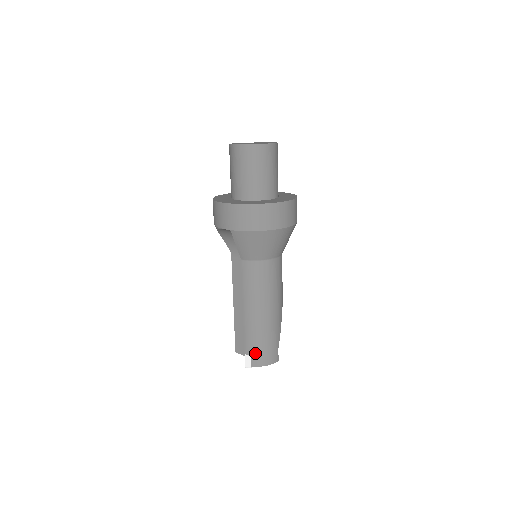
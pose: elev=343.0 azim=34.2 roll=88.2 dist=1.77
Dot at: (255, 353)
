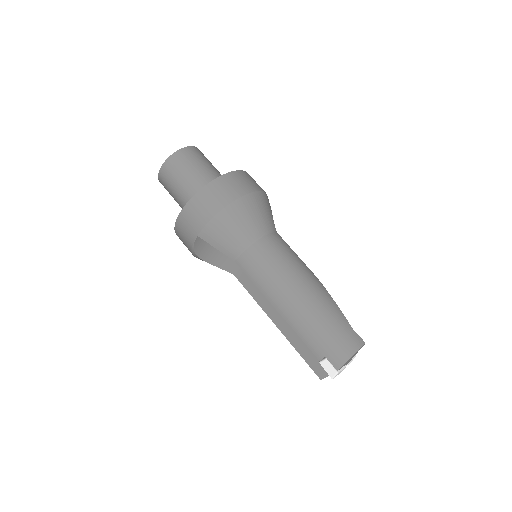
Dot at: (327, 349)
